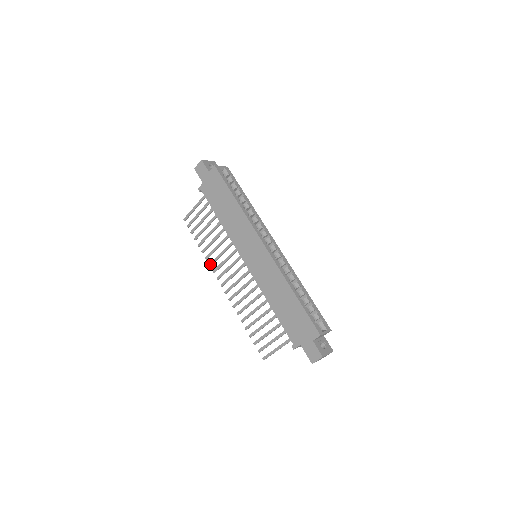
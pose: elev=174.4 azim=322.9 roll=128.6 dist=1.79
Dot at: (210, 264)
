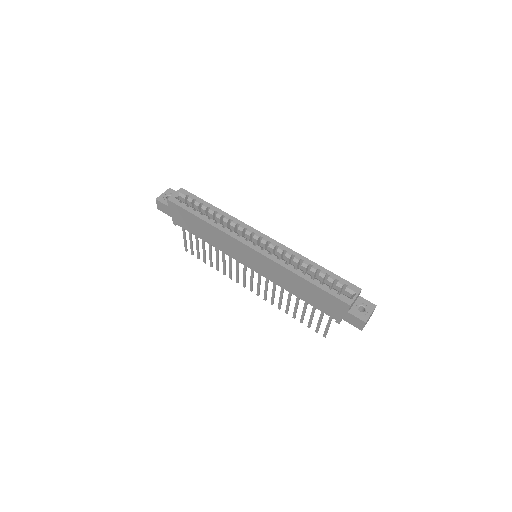
Dot at: (230, 278)
